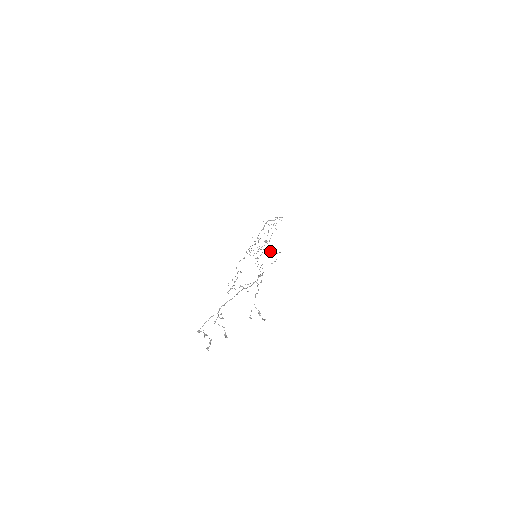
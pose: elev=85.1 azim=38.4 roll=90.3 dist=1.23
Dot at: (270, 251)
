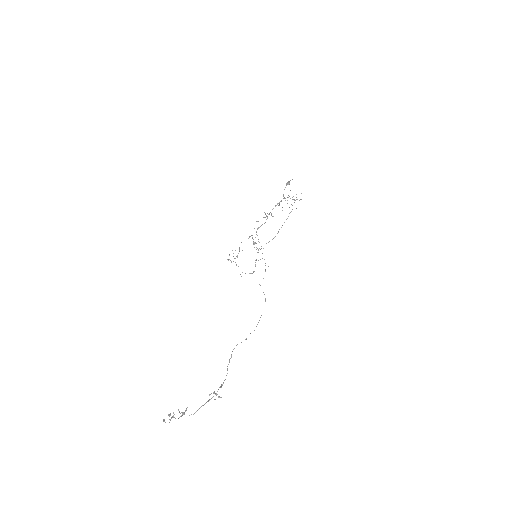
Dot at: (265, 270)
